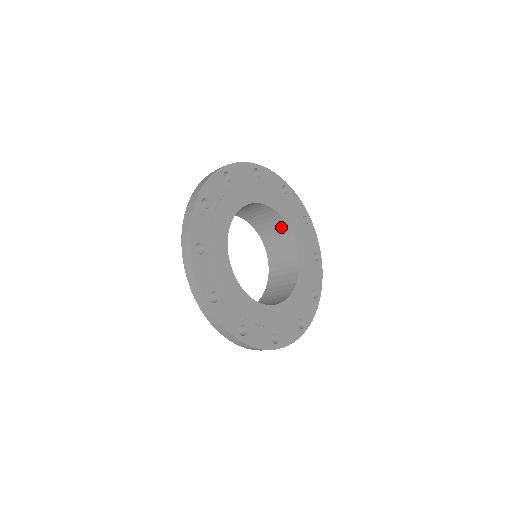
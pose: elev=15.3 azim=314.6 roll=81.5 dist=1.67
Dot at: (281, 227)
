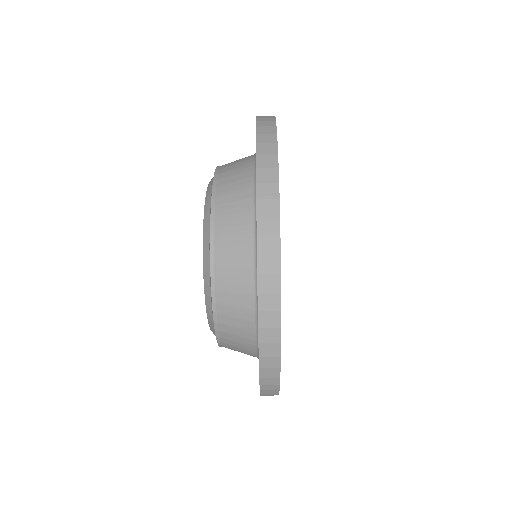
Dot at: occluded
